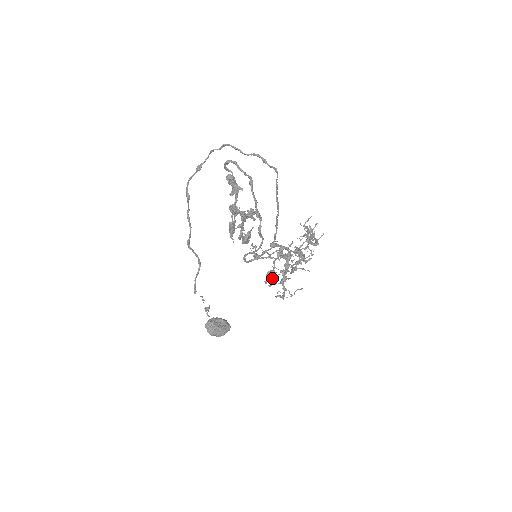
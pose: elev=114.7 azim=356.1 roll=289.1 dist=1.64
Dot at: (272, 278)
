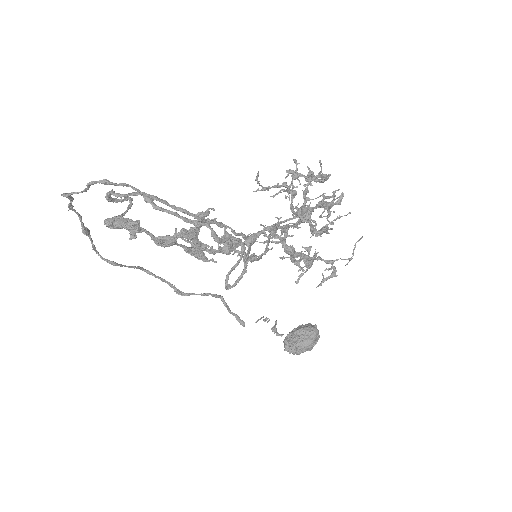
Dot at: occluded
